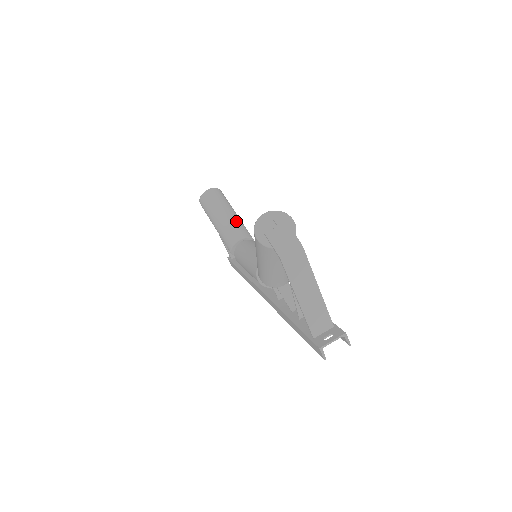
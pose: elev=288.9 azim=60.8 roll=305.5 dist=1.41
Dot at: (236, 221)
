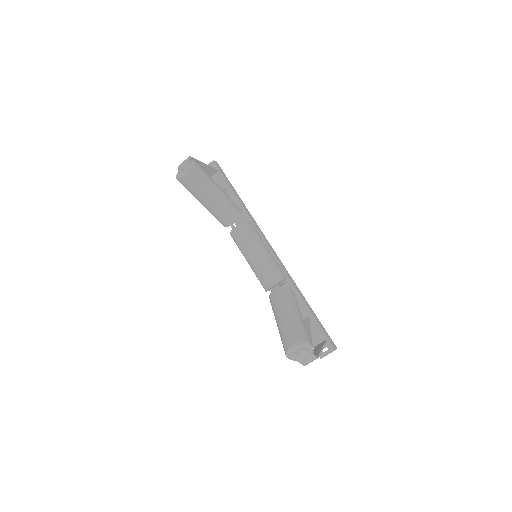
Dot at: (224, 206)
